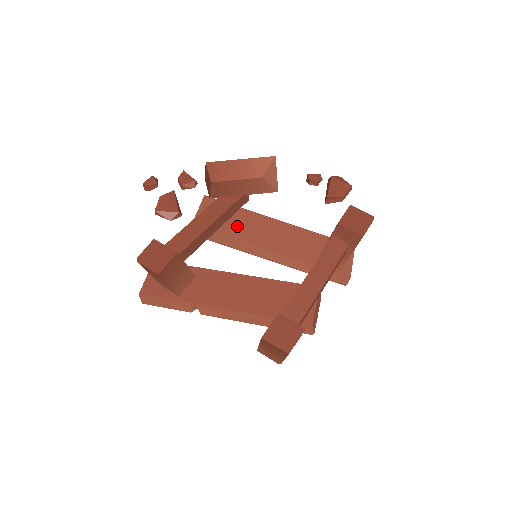
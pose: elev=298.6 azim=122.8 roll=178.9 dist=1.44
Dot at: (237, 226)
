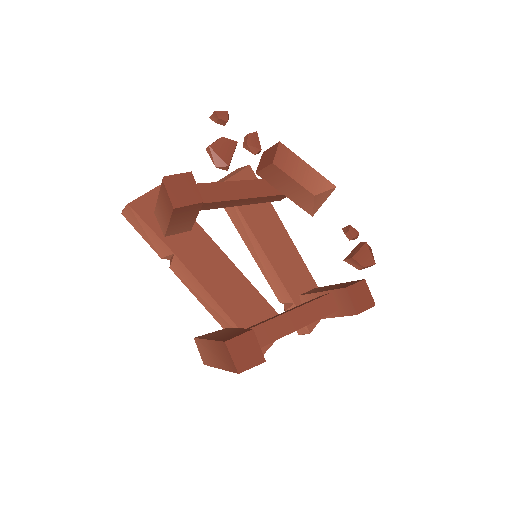
Dot at: (257, 215)
